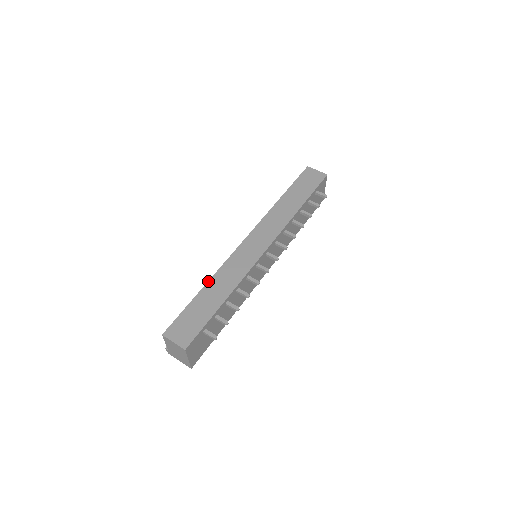
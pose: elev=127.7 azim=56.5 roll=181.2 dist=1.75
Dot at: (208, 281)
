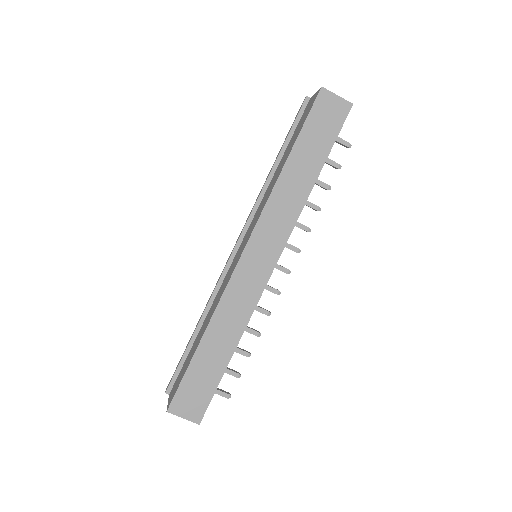
Dot at: (206, 329)
